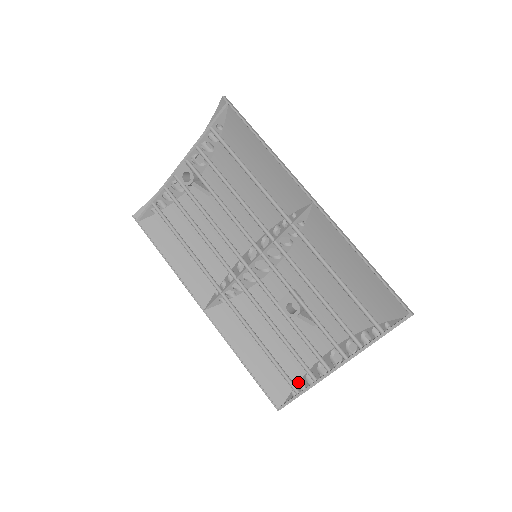
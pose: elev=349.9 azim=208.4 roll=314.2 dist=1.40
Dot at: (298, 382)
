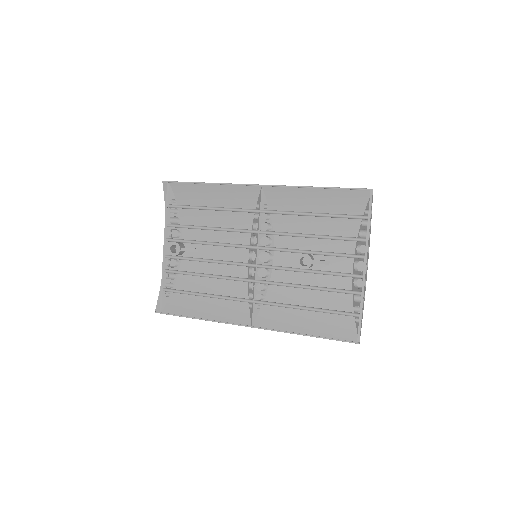
Dot at: (353, 311)
